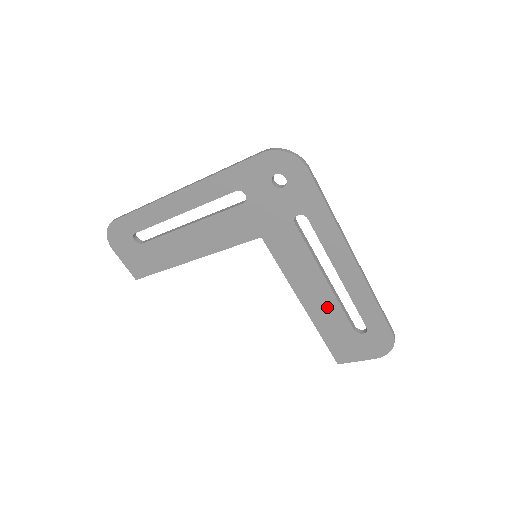
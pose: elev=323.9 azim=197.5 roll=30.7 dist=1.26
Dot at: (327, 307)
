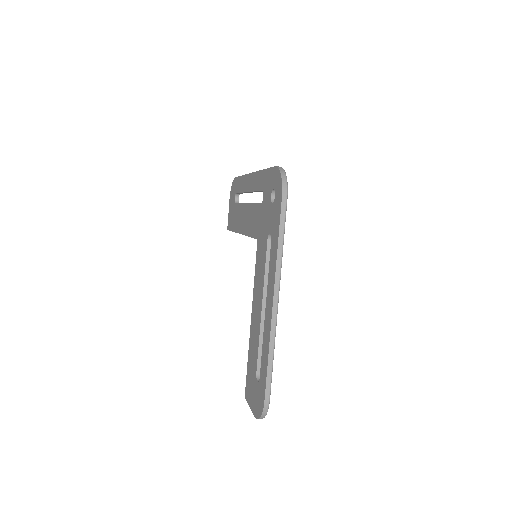
Dot at: (256, 334)
